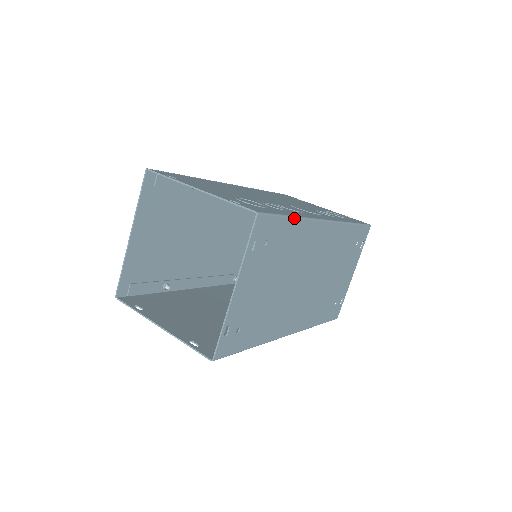
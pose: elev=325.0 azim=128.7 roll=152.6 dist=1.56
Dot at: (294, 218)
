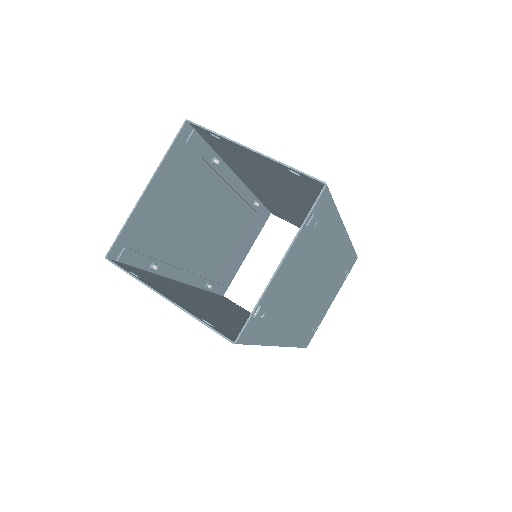
Dot at: (337, 210)
